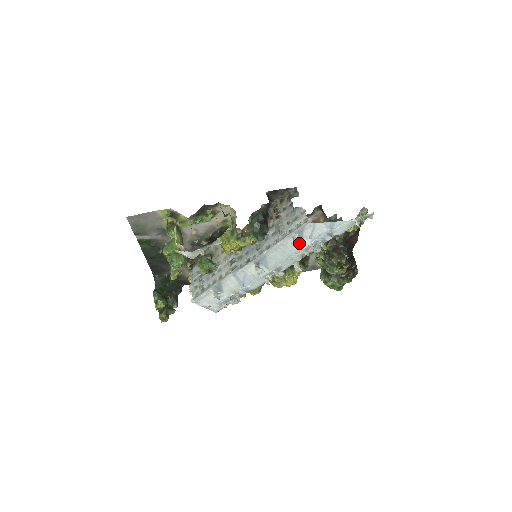
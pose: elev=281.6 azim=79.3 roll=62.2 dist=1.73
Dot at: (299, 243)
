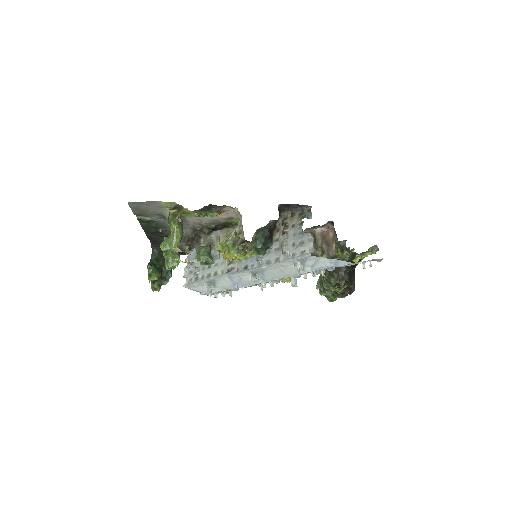
Dot at: occluded
